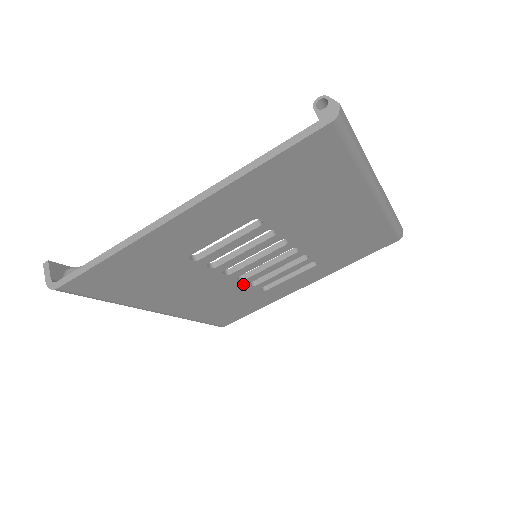
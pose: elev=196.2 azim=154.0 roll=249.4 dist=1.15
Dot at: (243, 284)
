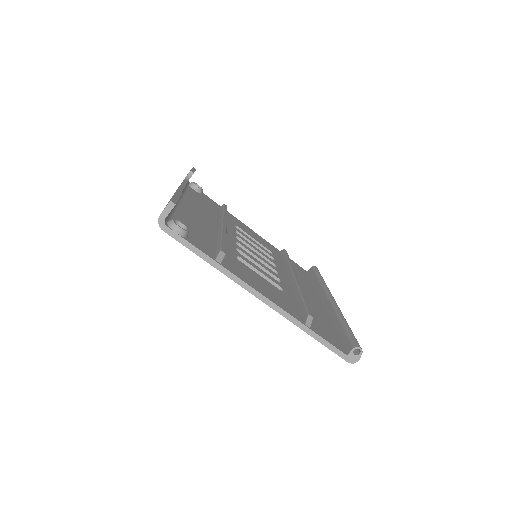
Dot at: occluded
